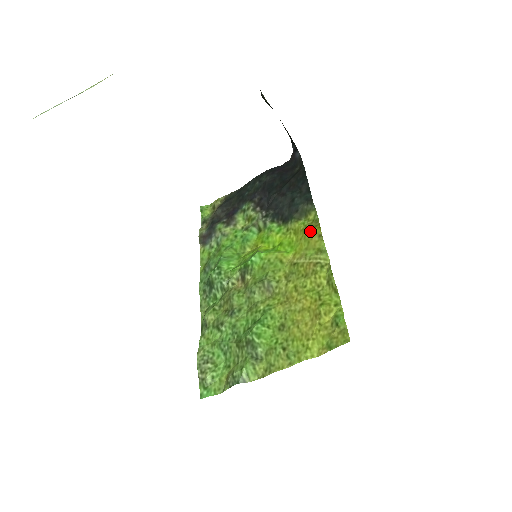
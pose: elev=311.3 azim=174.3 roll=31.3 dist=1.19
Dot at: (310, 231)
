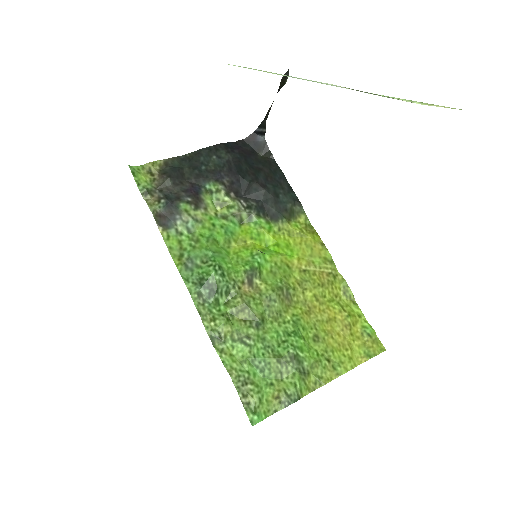
Dot at: (311, 237)
